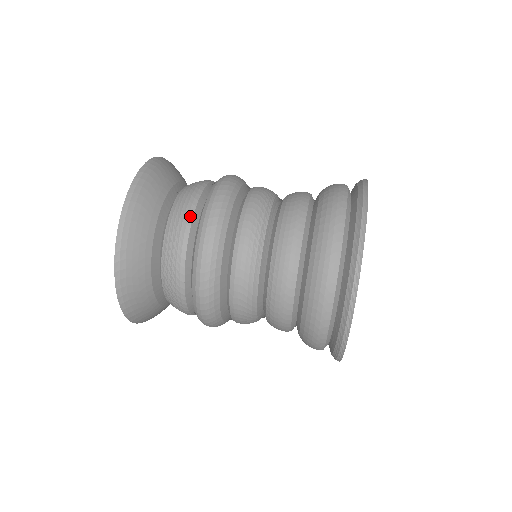
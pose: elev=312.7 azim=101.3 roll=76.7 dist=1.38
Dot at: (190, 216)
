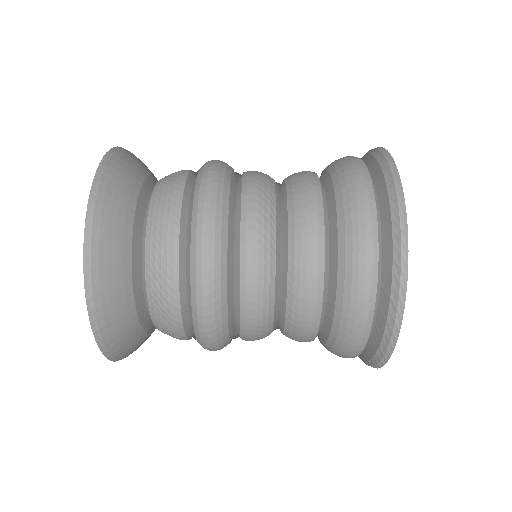
Dot at: (175, 276)
